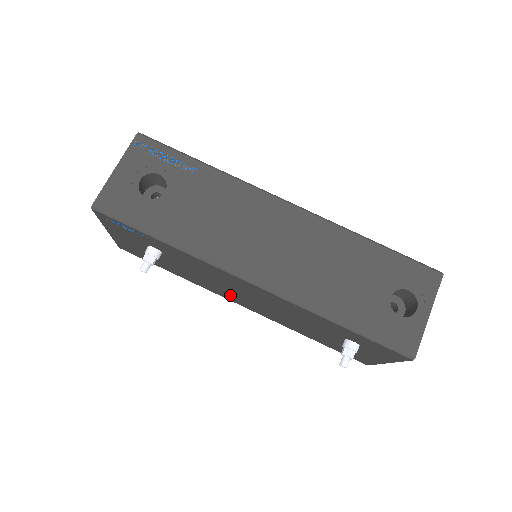
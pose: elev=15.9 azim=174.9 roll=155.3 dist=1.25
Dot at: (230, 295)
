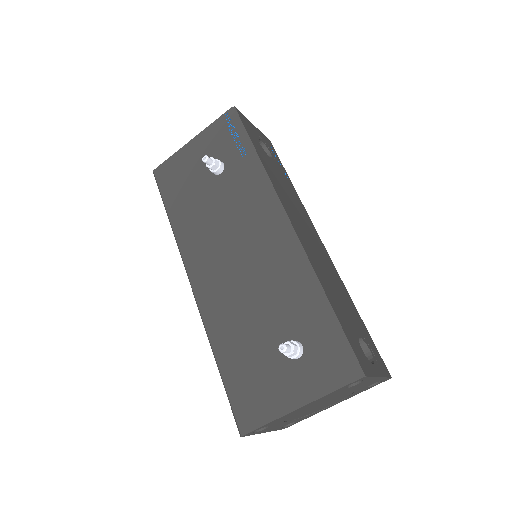
Dot at: (207, 256)
